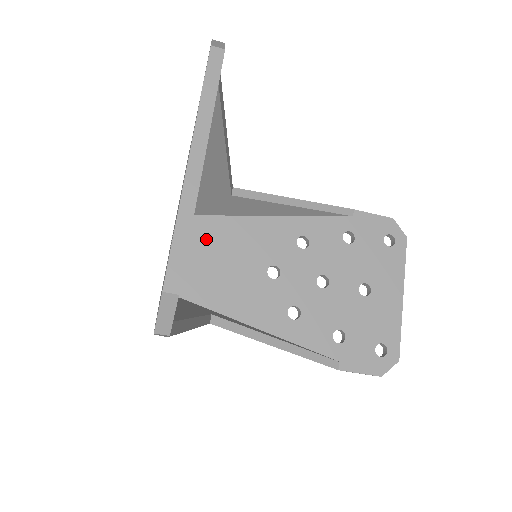
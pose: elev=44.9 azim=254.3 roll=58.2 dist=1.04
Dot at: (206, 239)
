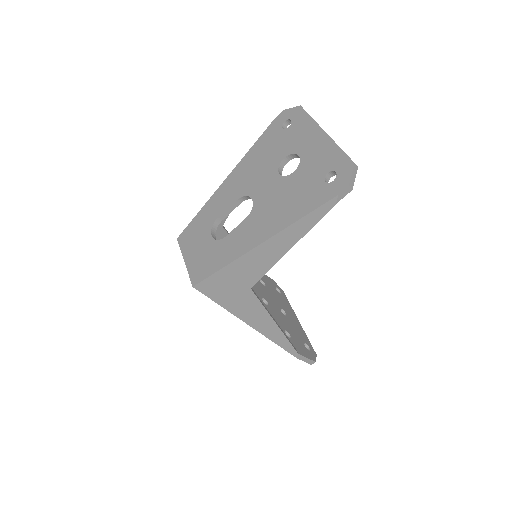
Dot at: occluded
